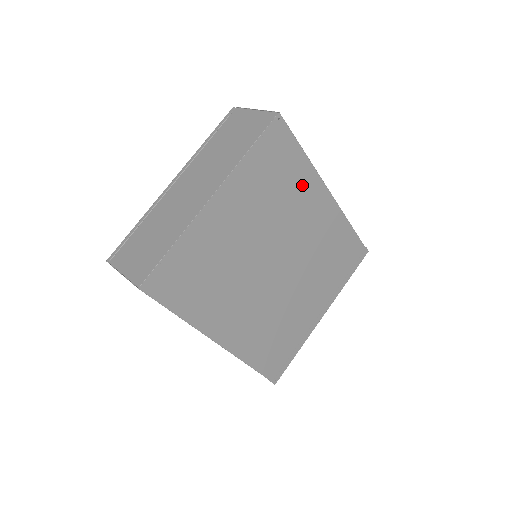
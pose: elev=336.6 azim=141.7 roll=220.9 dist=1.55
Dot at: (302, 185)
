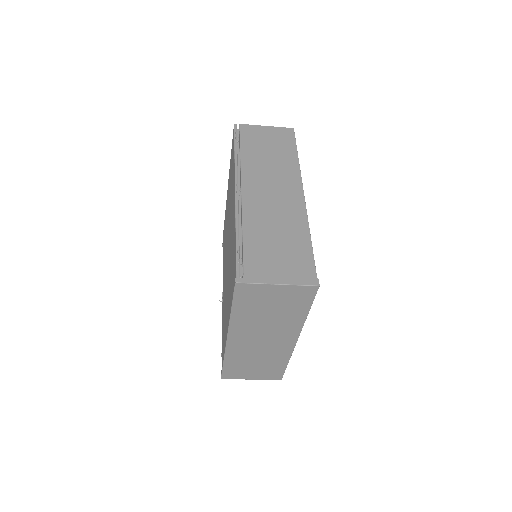
Dot at: occluded
